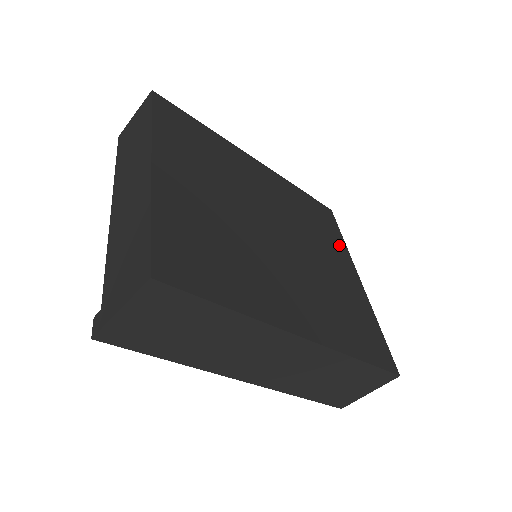
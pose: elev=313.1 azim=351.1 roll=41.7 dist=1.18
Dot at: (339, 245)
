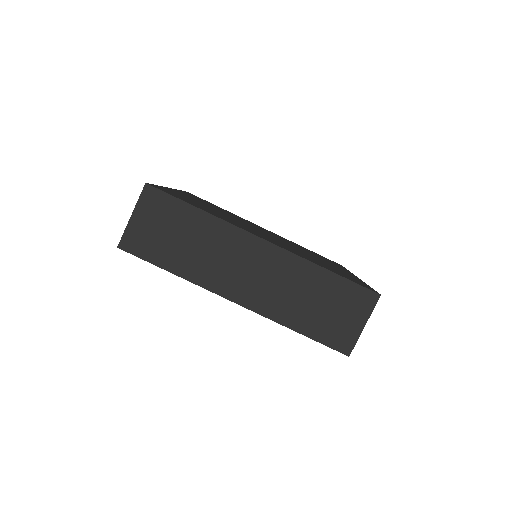
Dot at: (340, 267)
